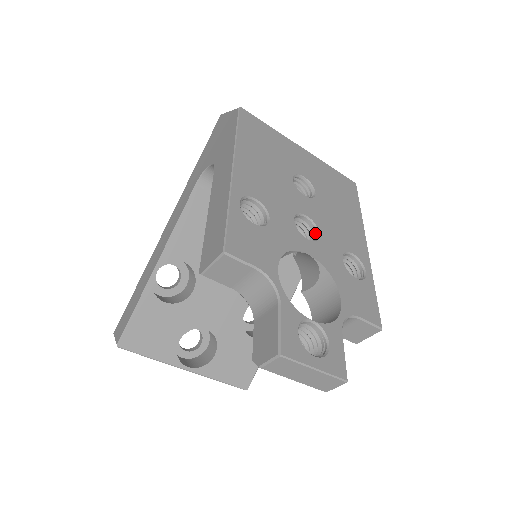
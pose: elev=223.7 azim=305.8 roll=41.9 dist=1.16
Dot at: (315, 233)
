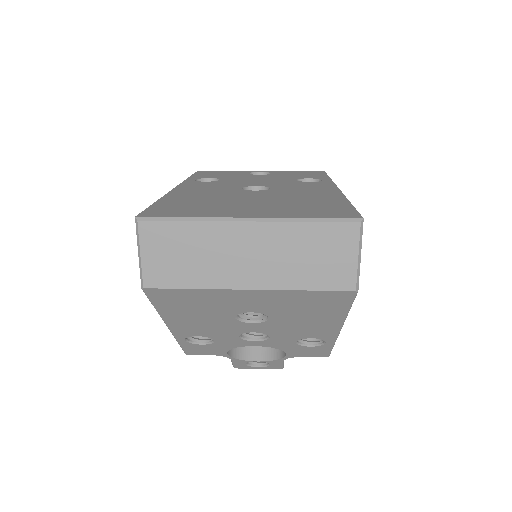
Dot at: occluded
